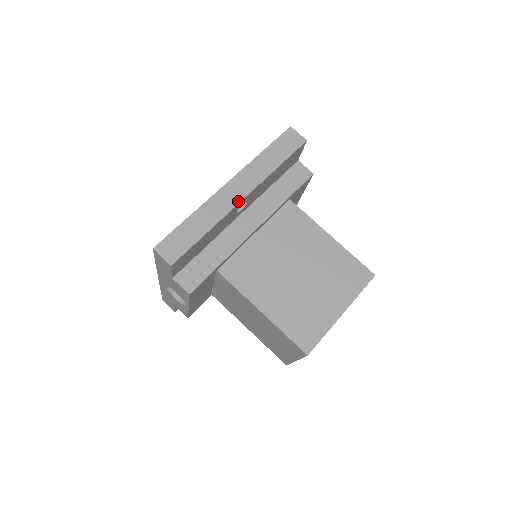
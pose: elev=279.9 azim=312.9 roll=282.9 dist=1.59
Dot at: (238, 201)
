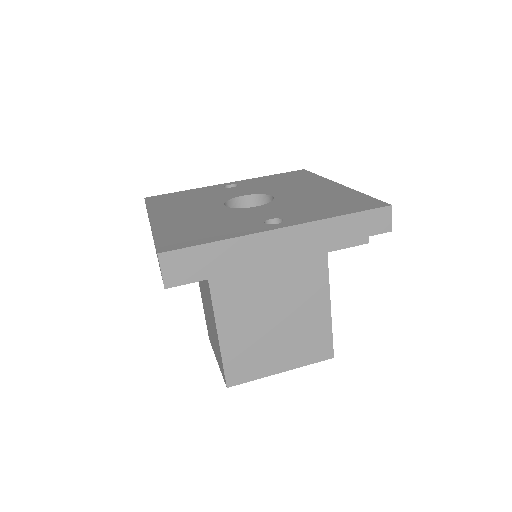
Dot at: (276, 254)
